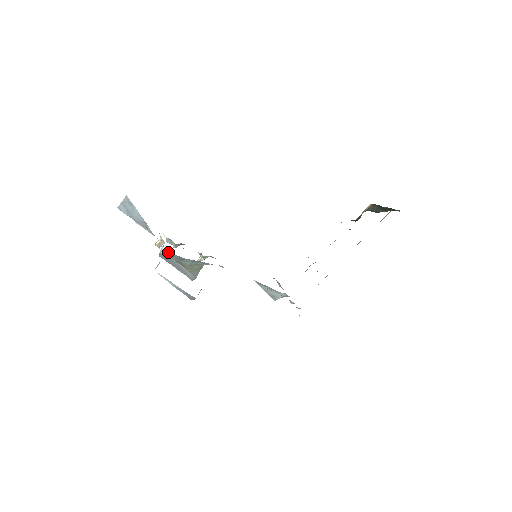
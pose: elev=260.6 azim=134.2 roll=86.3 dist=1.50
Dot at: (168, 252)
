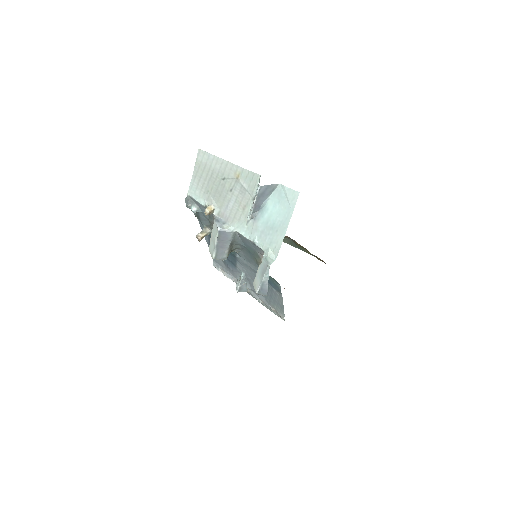
Dot at: (236, 234)
